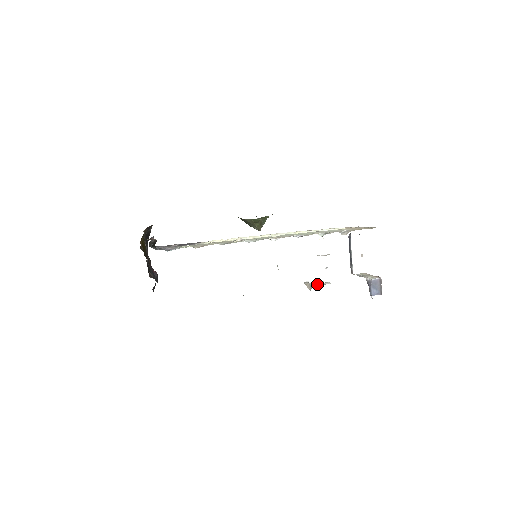
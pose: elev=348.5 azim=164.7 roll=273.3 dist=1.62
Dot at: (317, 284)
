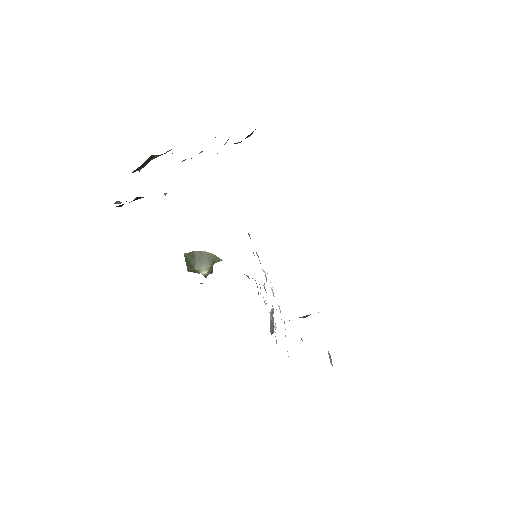
Dot at: occluded
